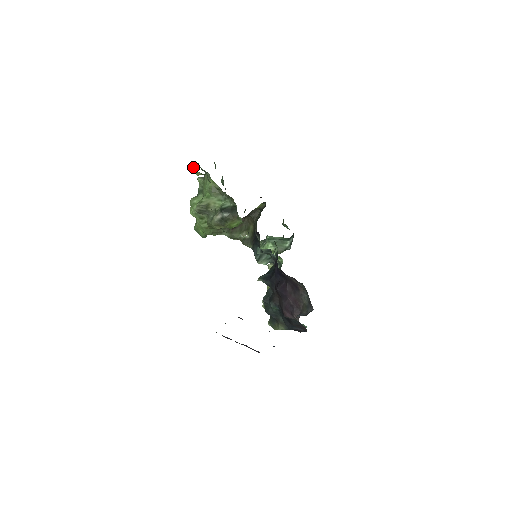
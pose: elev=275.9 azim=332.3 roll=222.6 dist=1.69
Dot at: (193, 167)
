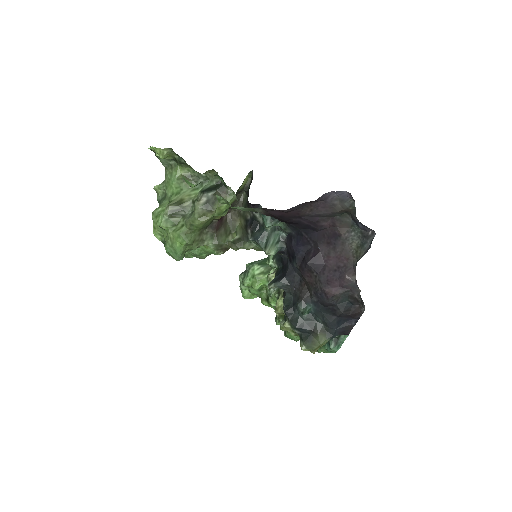
Dot at: (155, 150)
